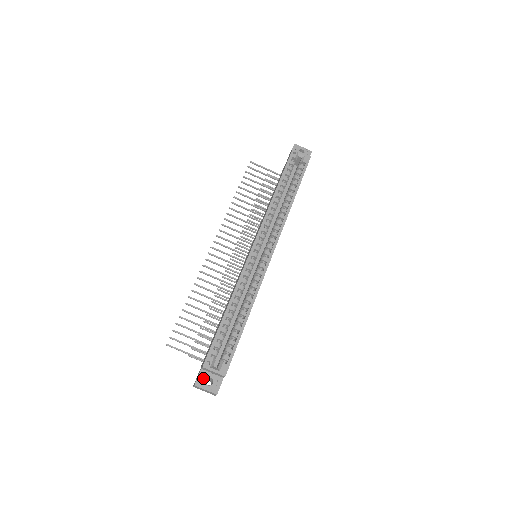
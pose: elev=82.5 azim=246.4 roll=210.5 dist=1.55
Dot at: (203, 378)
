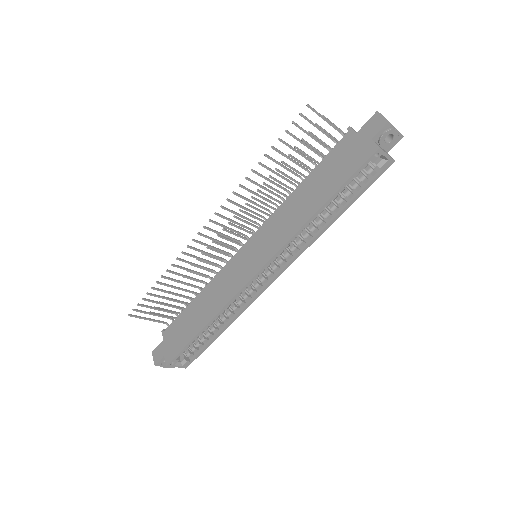
Dot at: (164, 362)
